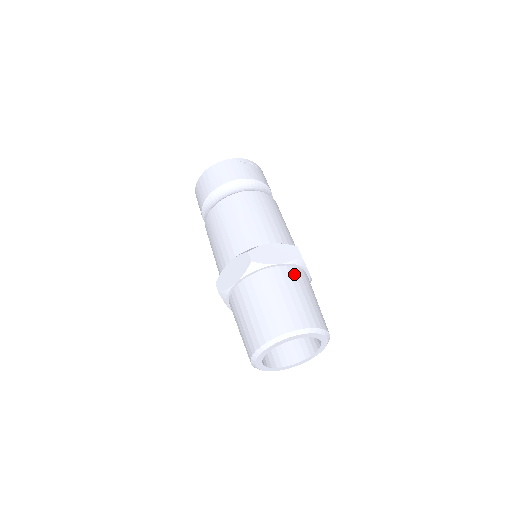
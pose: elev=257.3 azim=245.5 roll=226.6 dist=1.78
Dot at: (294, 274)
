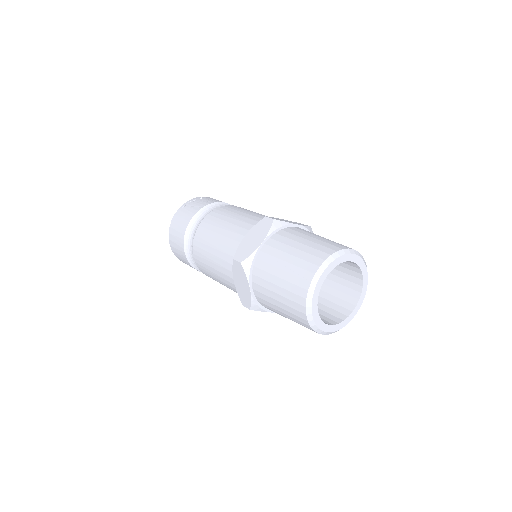
Dot at: (281, 237)
